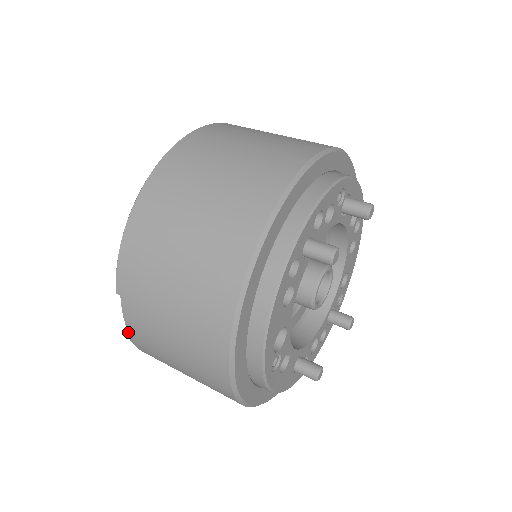
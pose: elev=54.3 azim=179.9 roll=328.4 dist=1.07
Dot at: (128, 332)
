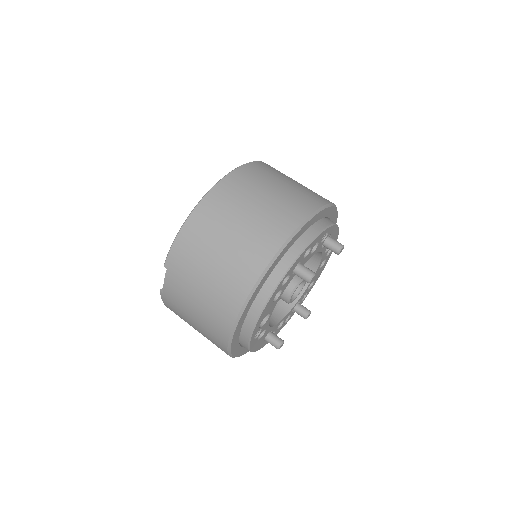
Dot at: (162, 292)
